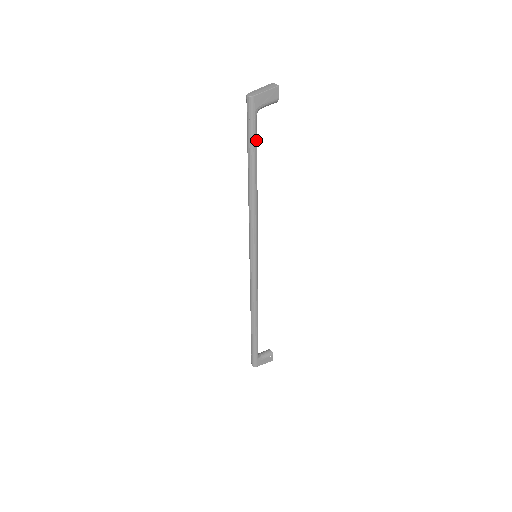
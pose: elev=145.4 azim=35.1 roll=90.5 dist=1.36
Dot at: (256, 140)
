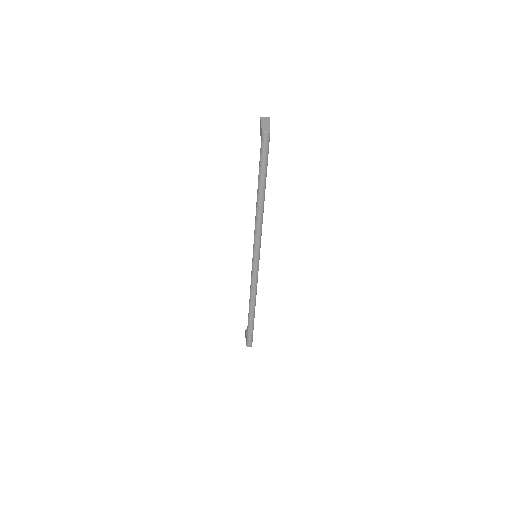
Dot at: (267, 164)
